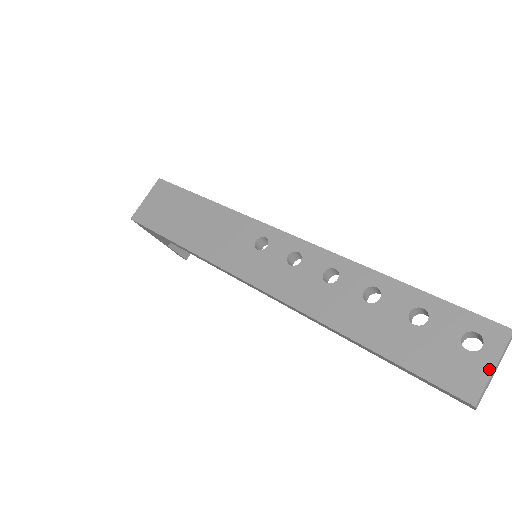
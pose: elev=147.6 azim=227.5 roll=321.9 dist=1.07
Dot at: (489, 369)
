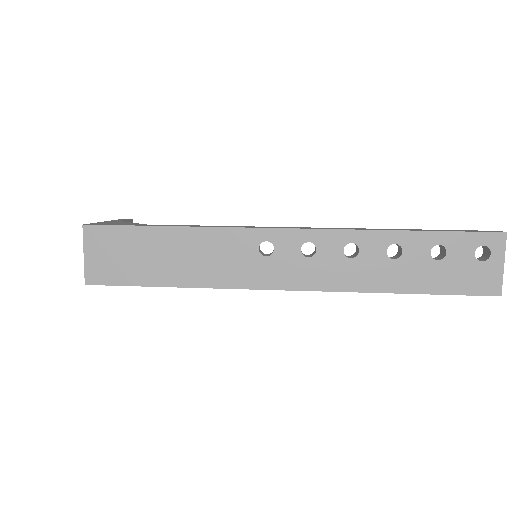
Dot at: (501, 268)
